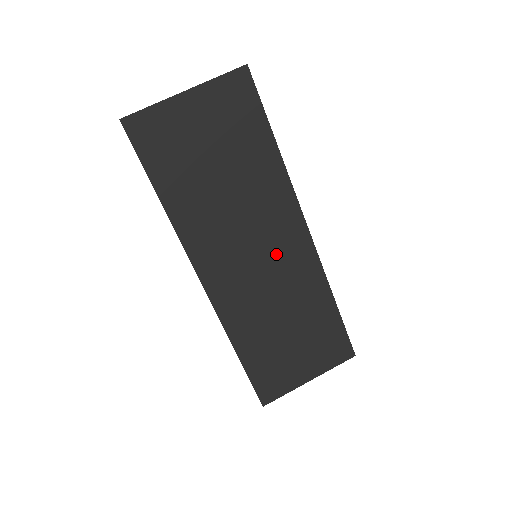
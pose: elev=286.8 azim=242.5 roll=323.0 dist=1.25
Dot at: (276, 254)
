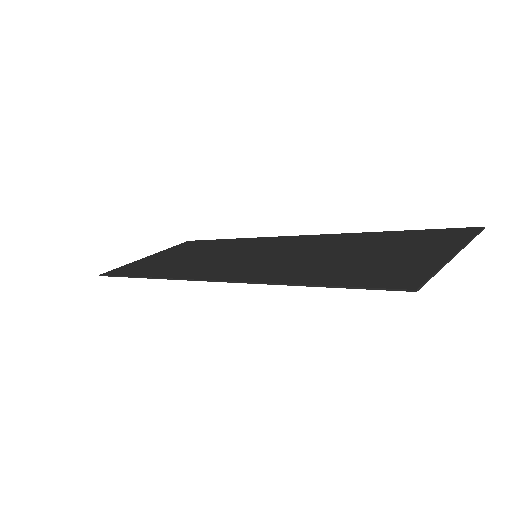
Dot at: (277, 249)
